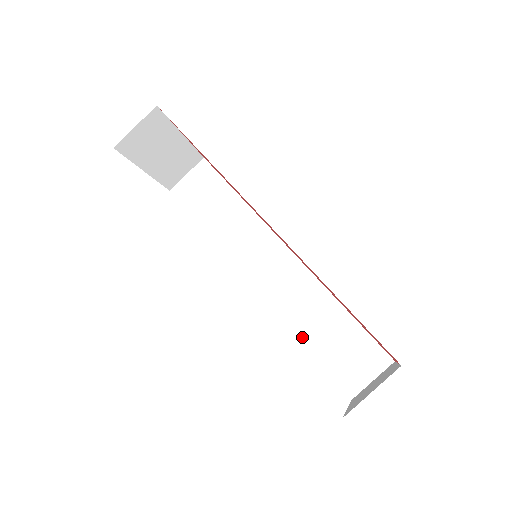
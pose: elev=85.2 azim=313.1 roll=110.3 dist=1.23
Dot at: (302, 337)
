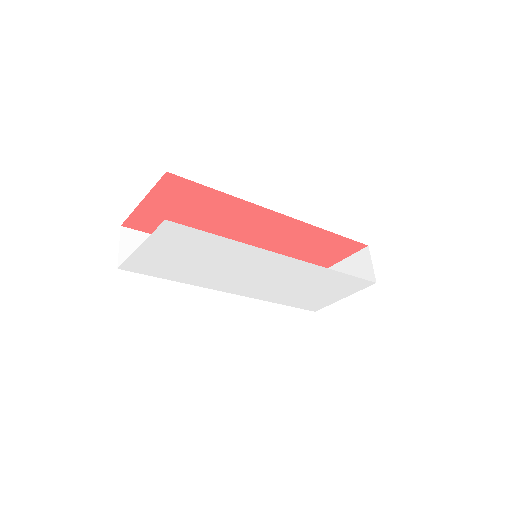
Dot at: occluded
